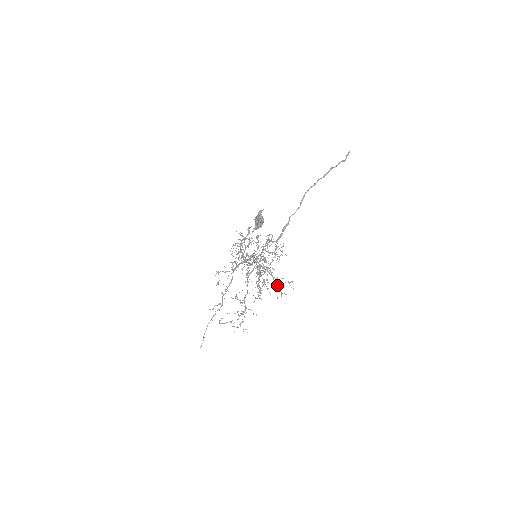
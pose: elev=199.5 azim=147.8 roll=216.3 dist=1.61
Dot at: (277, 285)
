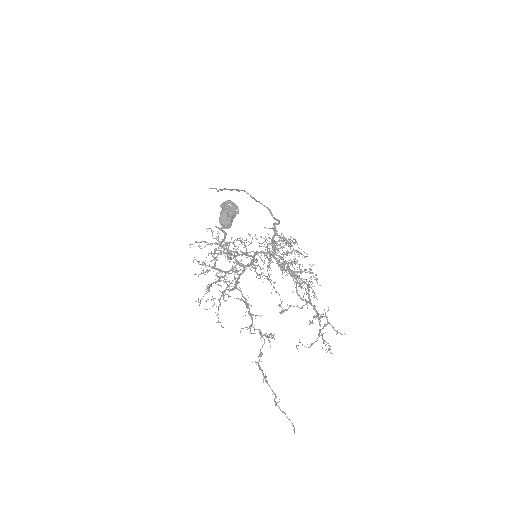
Dot at: occluded
